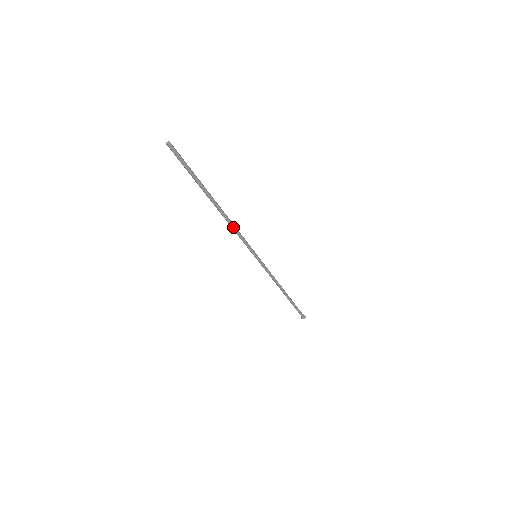
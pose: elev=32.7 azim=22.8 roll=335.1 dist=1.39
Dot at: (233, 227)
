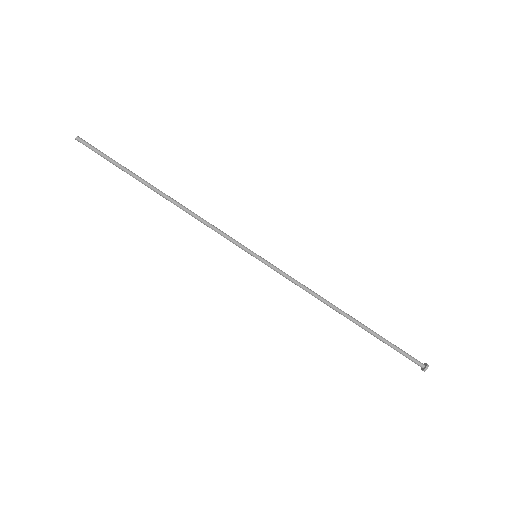
Dot at: (197, 216)
